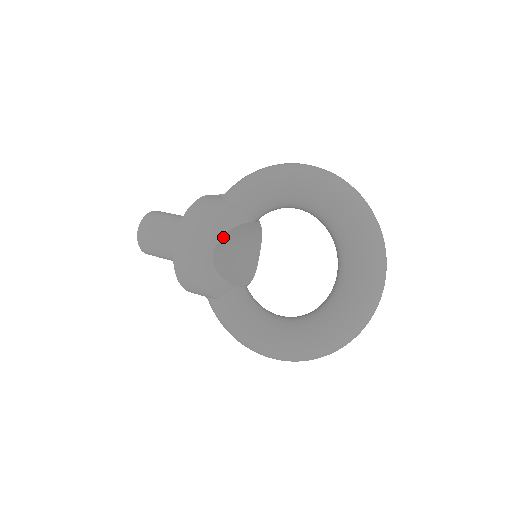
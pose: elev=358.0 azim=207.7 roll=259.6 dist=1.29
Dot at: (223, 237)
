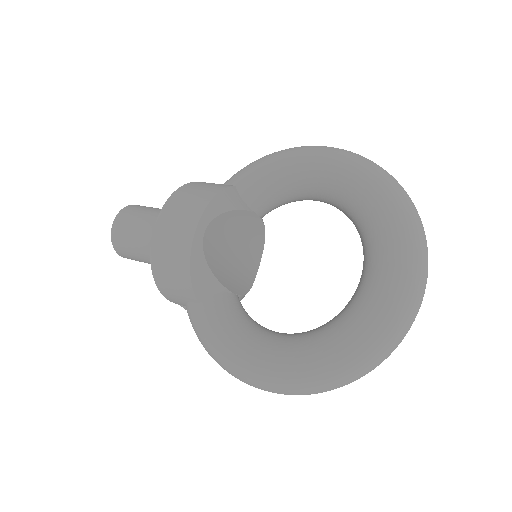
Dot at: (219, 218)
